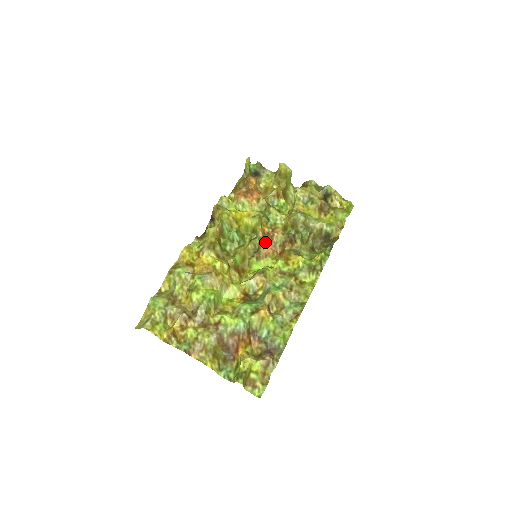
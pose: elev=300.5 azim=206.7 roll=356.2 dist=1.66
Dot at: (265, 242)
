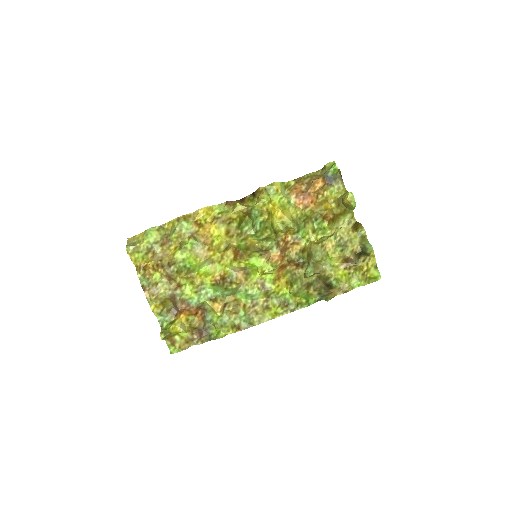
Dot at: (279, 247)
